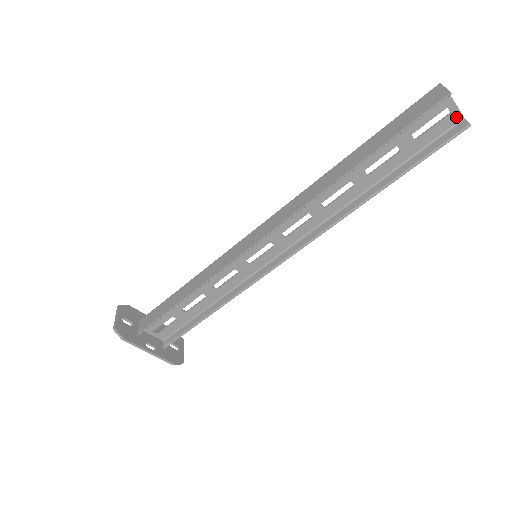
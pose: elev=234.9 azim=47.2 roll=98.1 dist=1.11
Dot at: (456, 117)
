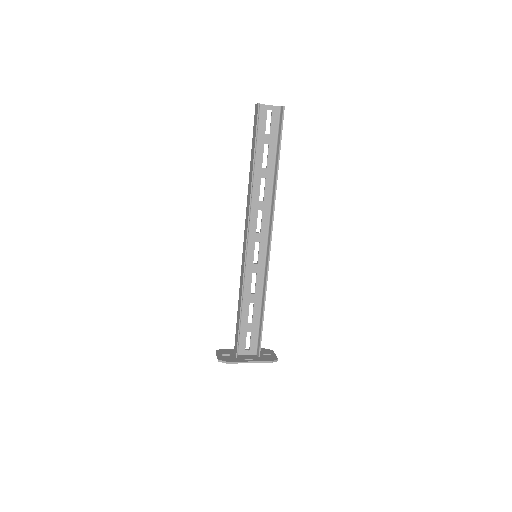
Dot at: (276, 110)
